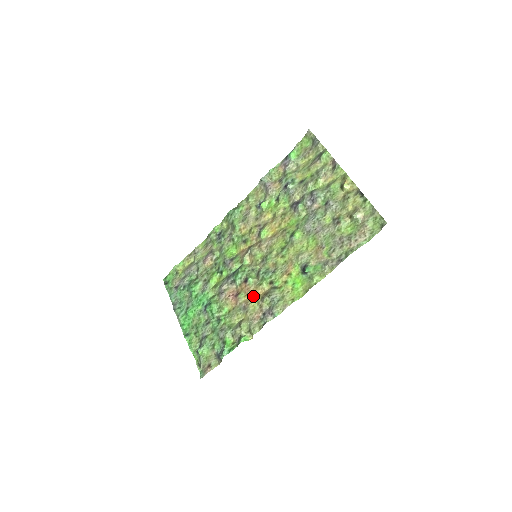
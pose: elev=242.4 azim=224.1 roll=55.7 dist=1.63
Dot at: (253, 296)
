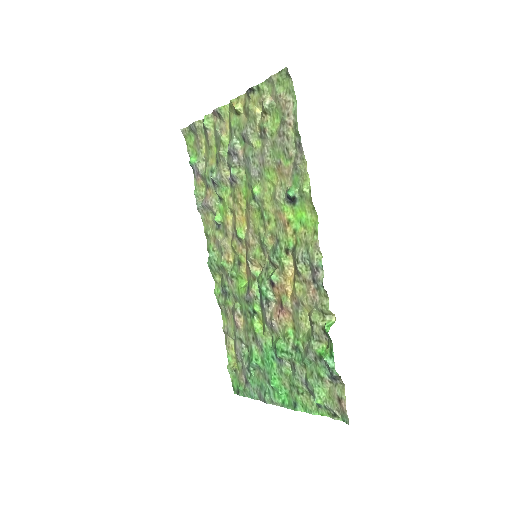
Dot at: (291, 285)
